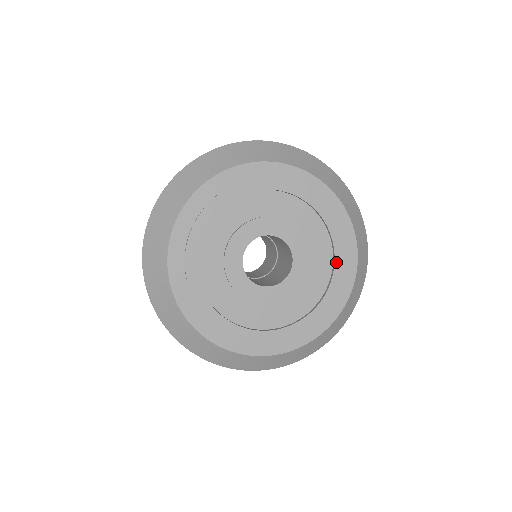
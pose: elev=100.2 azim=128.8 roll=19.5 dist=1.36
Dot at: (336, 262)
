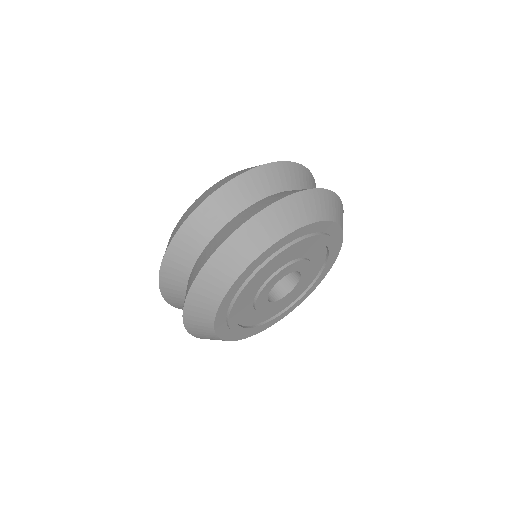
Dot at: (325, 243)
